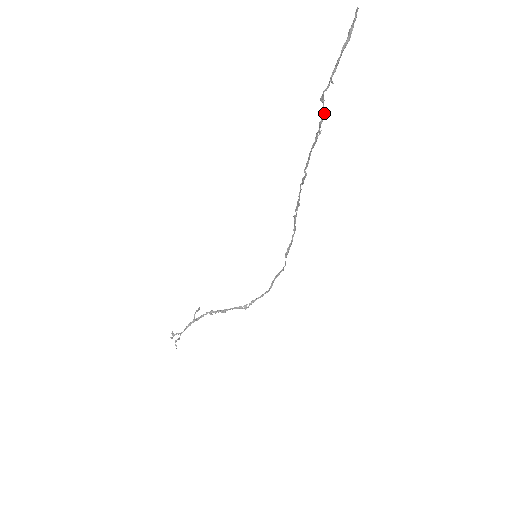
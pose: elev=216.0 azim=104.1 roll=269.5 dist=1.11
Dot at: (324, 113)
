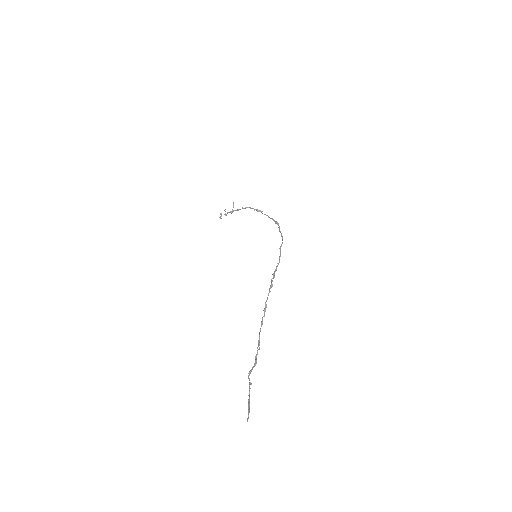
Dot at: (255, 365)
